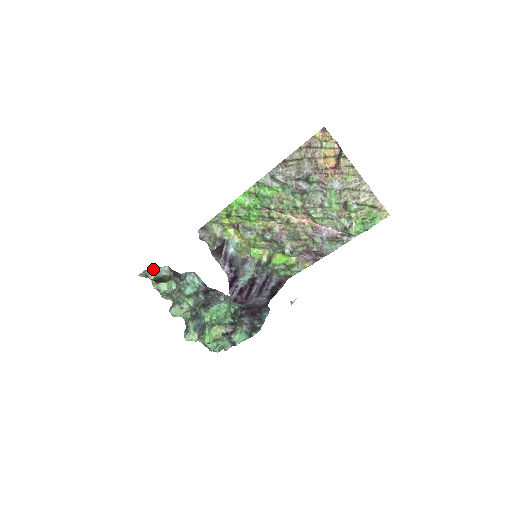
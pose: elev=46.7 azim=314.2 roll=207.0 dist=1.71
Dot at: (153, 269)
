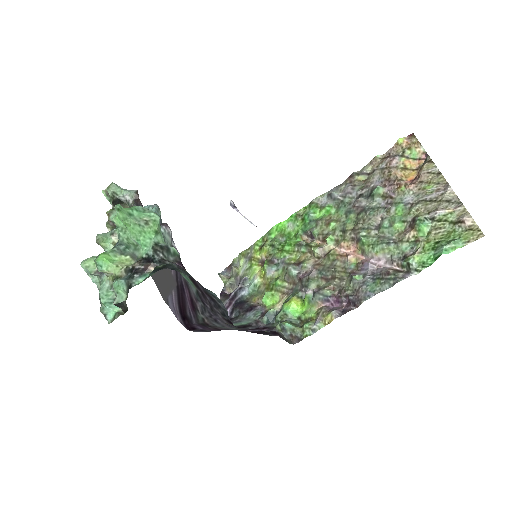
Dot at: (121, 188)
